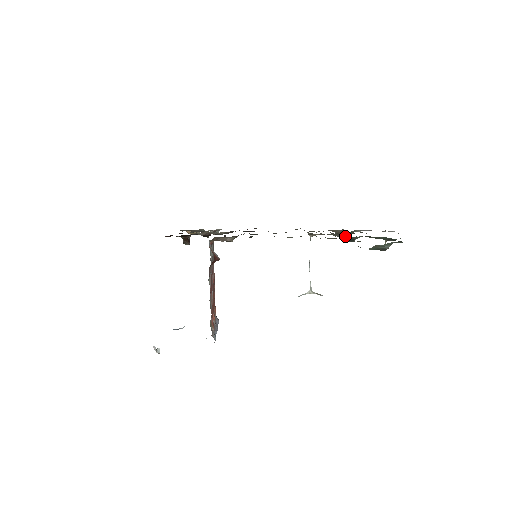
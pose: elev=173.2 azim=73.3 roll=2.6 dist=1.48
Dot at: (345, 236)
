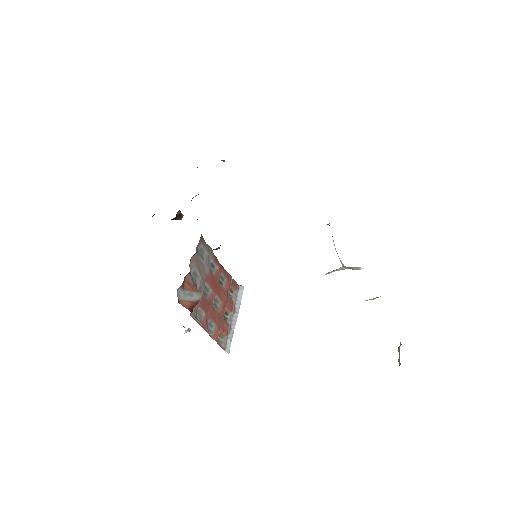
Dot at: occluded
